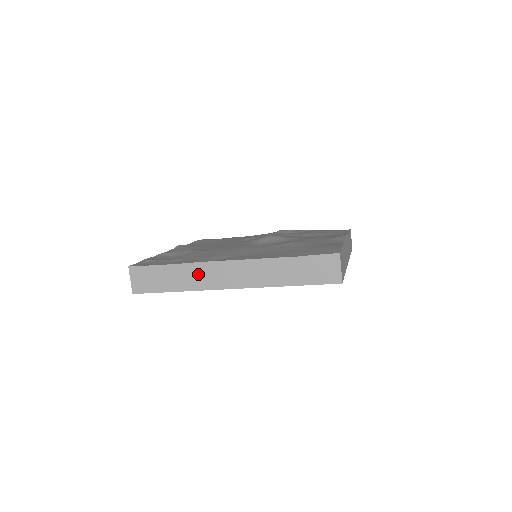
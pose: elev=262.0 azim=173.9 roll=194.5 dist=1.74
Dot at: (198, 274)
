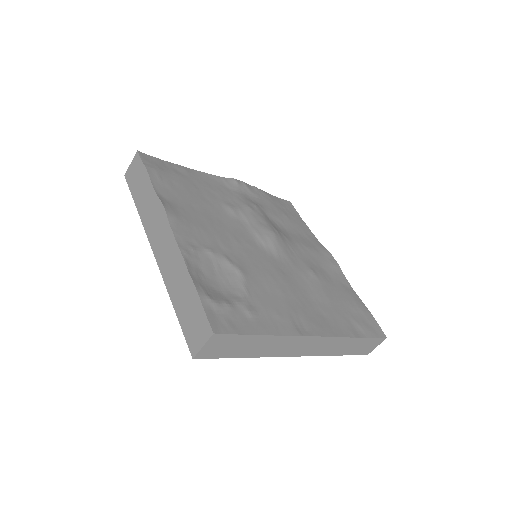
Dot at: (282, 345)
